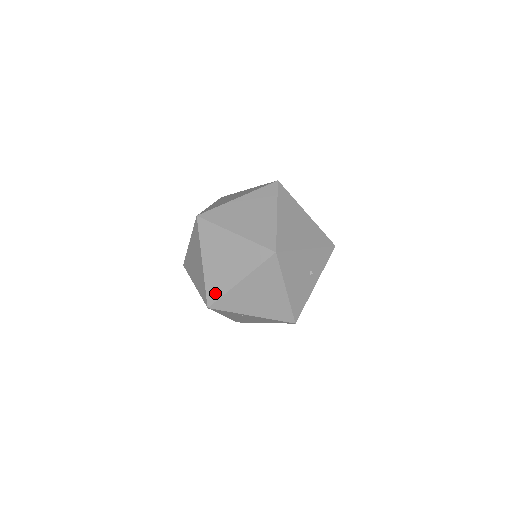
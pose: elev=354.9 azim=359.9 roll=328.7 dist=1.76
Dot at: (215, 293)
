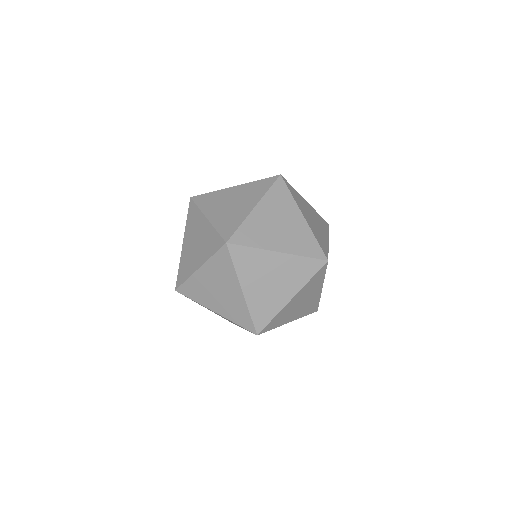
Dot at: (189, 293)
